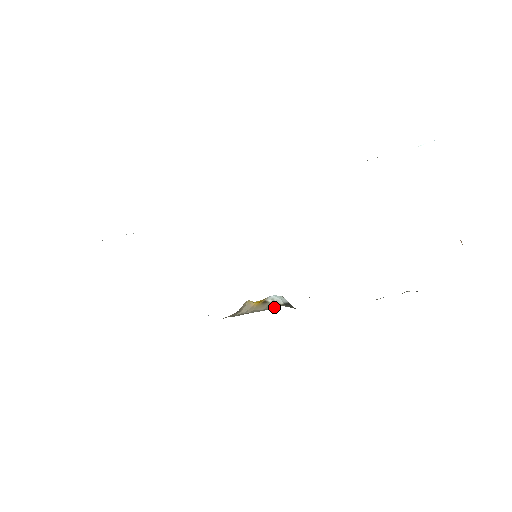
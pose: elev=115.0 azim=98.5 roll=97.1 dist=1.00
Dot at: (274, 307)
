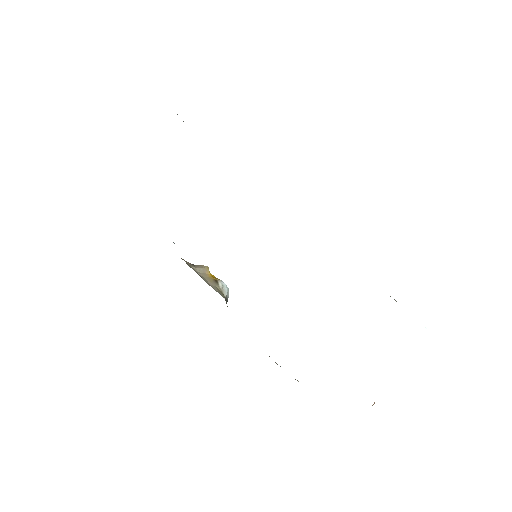
Dot at: (219, 293)
